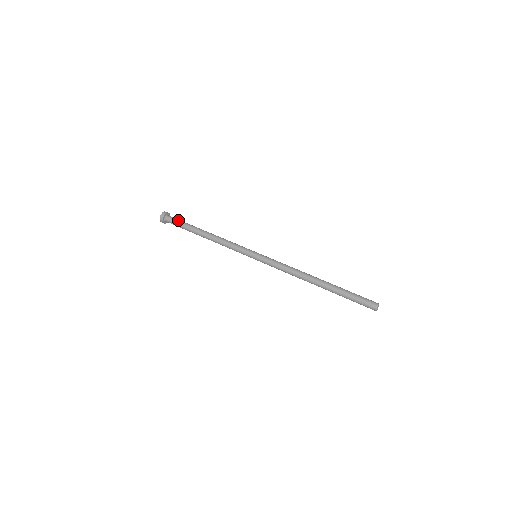
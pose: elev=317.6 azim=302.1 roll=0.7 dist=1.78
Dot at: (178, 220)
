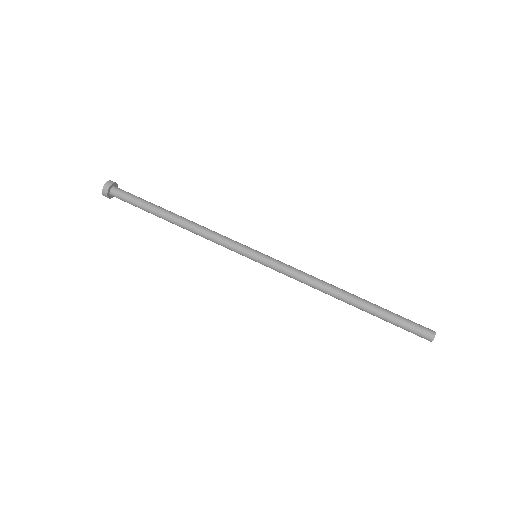
Dot at: (133, 195)
